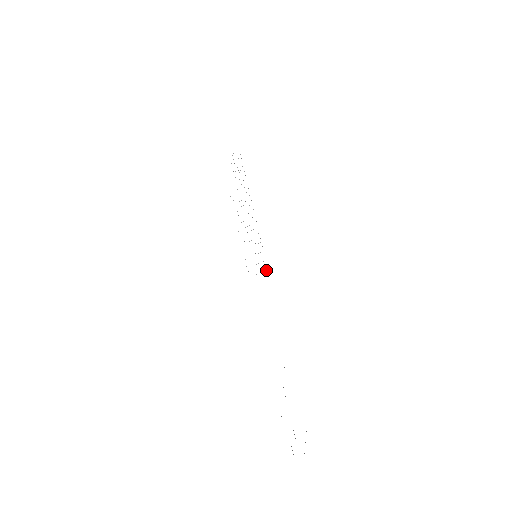
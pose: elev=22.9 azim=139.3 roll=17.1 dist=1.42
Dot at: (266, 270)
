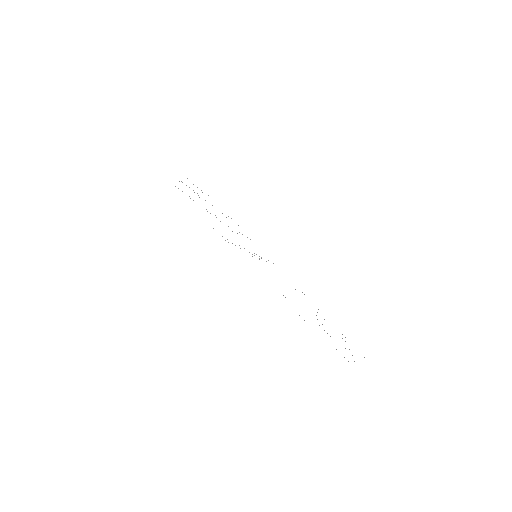
Dot at: occluded
